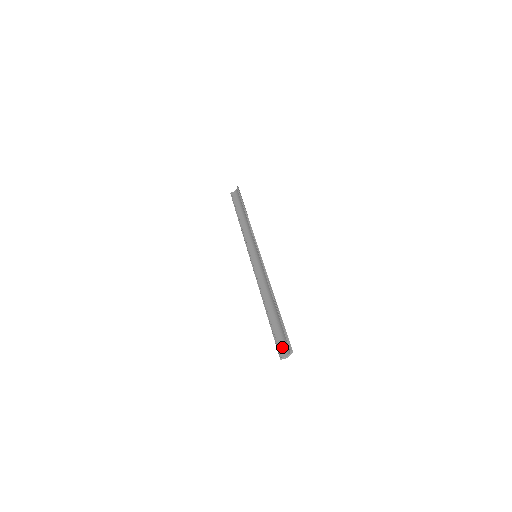
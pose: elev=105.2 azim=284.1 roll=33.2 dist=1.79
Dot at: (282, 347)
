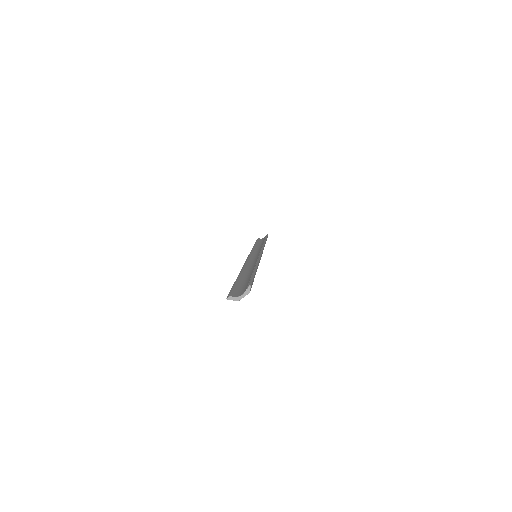
Dot at: (237, 291)
